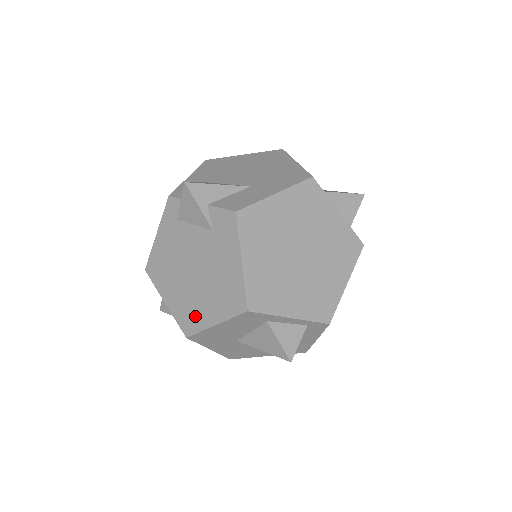
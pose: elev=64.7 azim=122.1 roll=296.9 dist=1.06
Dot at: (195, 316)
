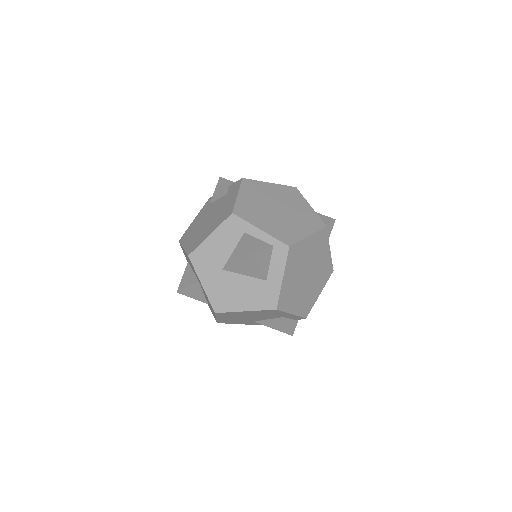
Dot at: (199, 240)
